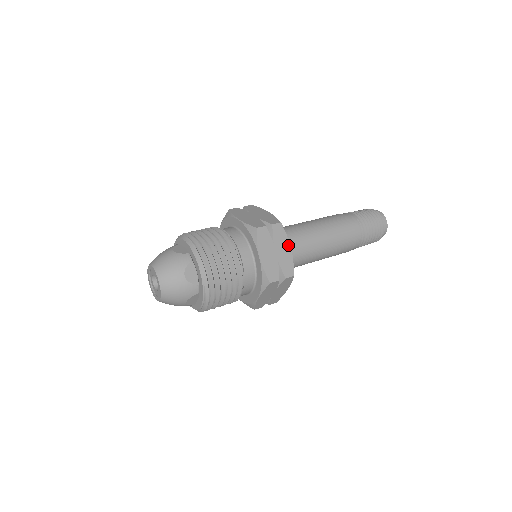
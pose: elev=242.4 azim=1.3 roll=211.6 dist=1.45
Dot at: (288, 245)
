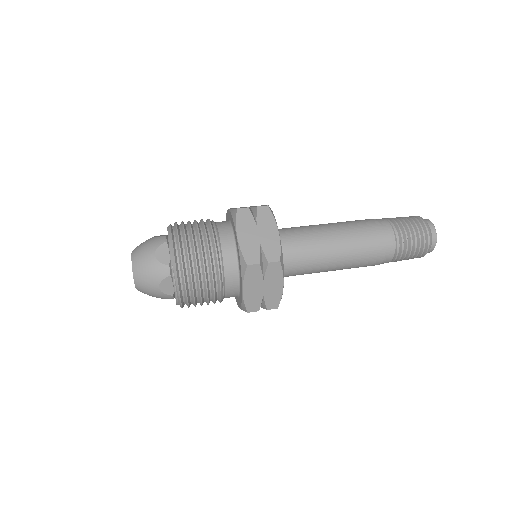
Dot at: (275, 229)
